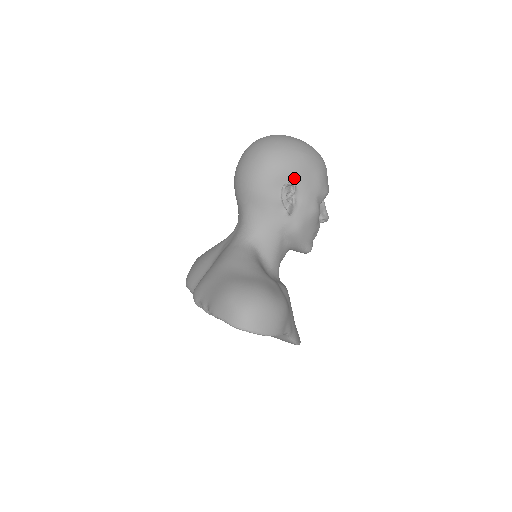
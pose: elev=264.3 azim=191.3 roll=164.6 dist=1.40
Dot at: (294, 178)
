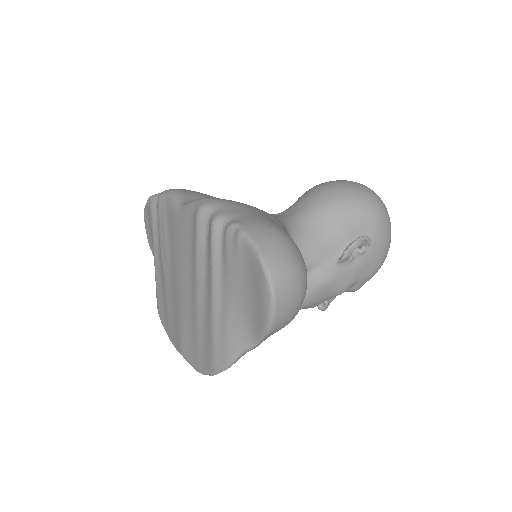
Dot at: (372, 244)
